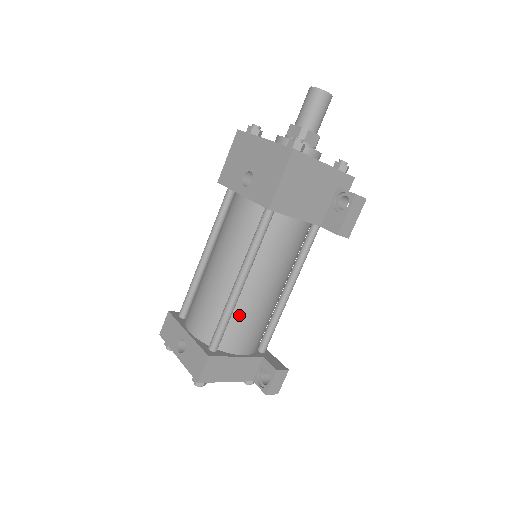
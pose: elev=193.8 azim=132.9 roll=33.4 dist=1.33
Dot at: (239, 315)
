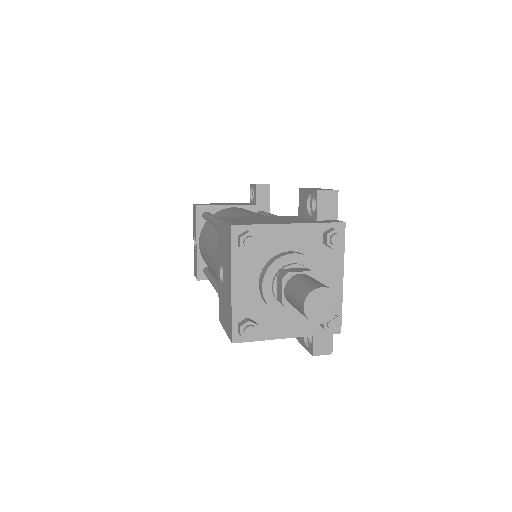
Dot at: occluded
